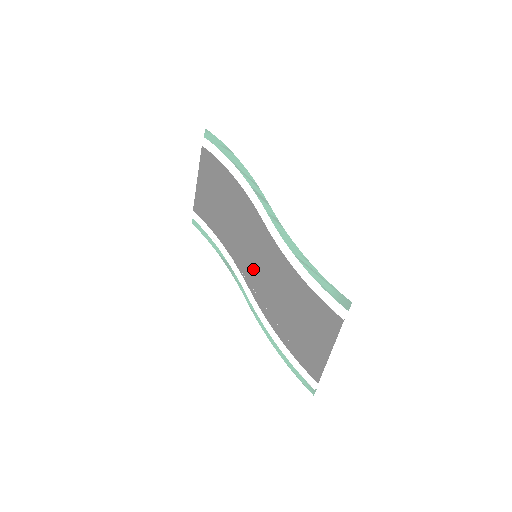
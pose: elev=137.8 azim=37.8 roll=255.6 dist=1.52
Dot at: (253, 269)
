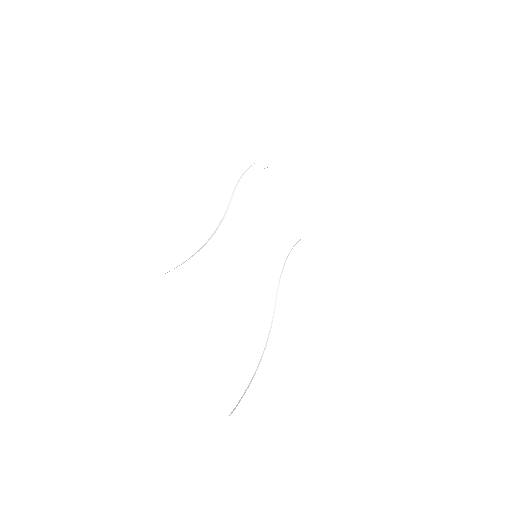
Dot at: occluded
